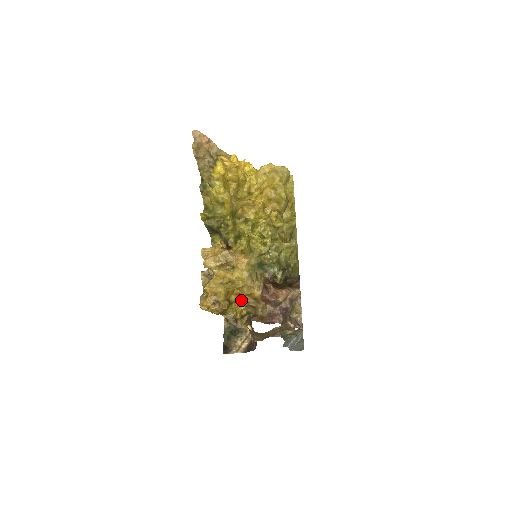
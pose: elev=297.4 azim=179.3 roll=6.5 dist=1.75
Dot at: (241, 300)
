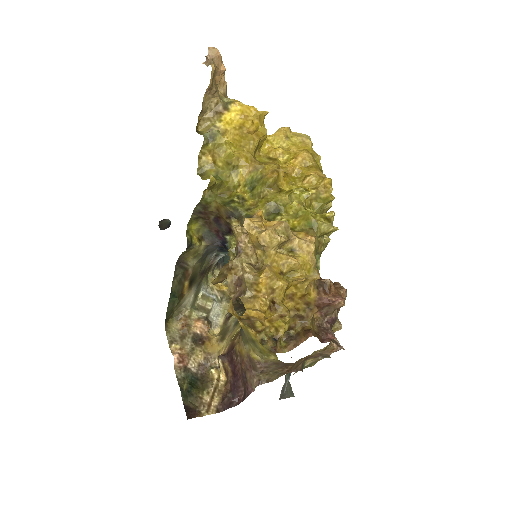
Dot at: (288, 306)
